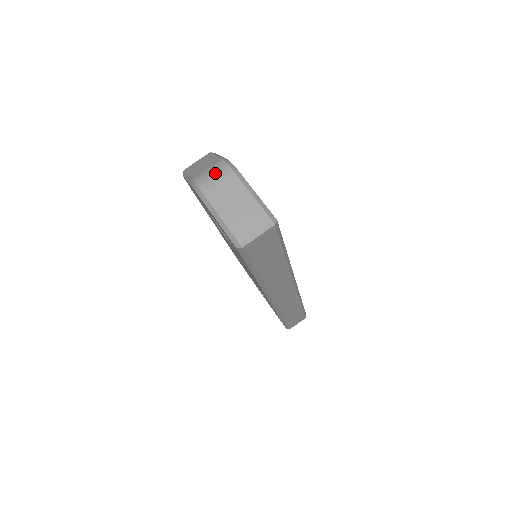
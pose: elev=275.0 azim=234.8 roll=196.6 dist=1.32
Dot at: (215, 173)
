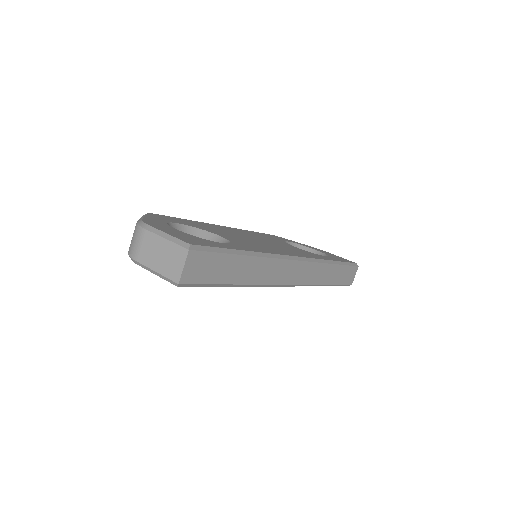
Dot at: (135, 239)
